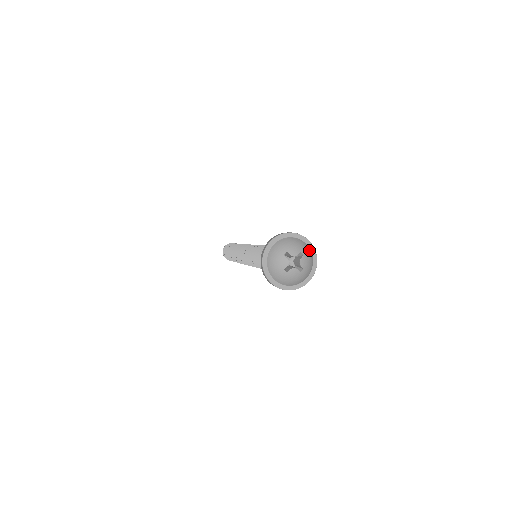
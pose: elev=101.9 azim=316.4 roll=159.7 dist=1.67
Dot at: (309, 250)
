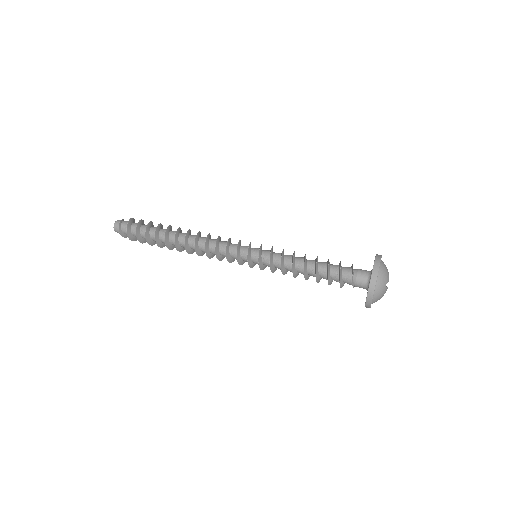
Dot at: occluded
